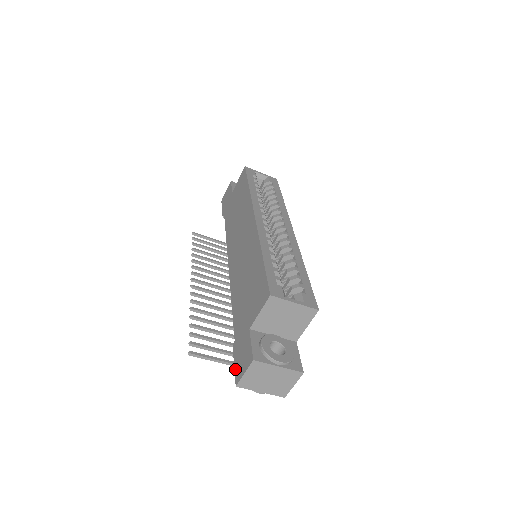
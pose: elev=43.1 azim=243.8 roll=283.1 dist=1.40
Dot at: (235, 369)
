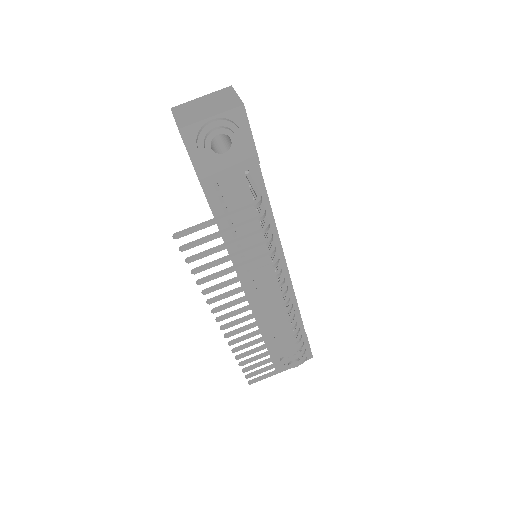
Dot at: (186, 149)
